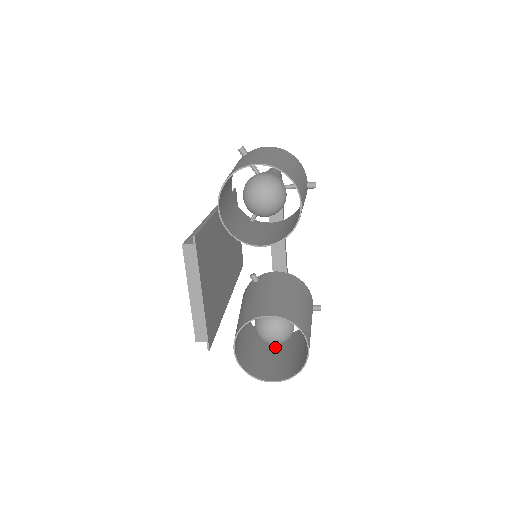
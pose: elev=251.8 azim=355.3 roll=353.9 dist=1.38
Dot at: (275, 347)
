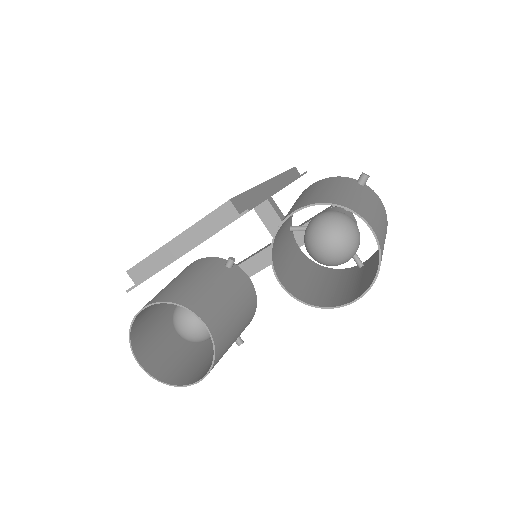
Dot at: (173, 325)
